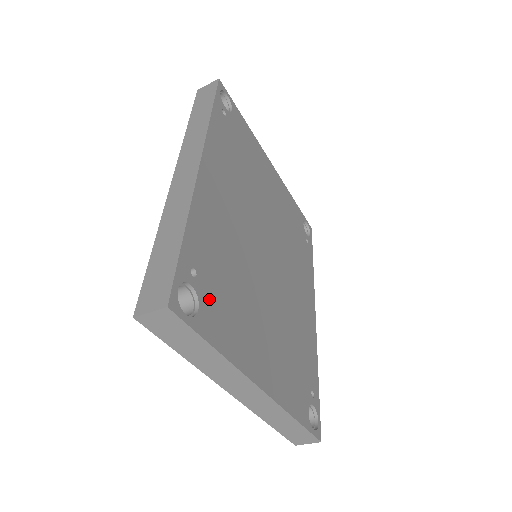
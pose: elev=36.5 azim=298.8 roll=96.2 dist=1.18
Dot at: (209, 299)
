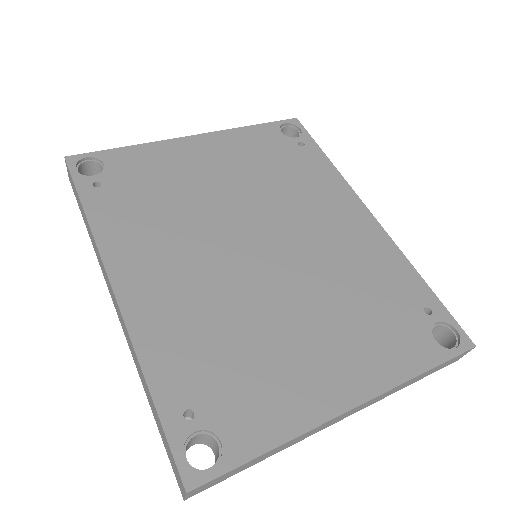
Dot at: (225, 413)
